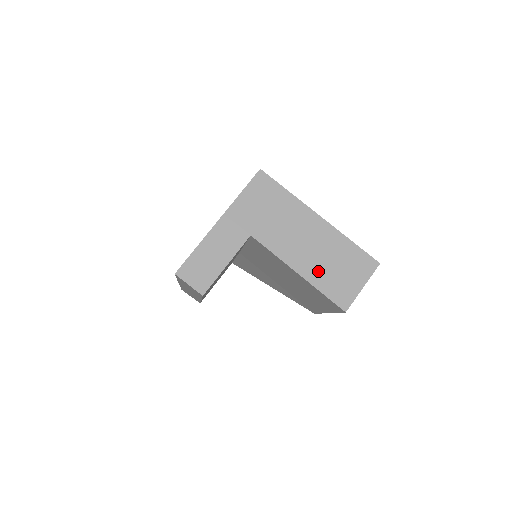
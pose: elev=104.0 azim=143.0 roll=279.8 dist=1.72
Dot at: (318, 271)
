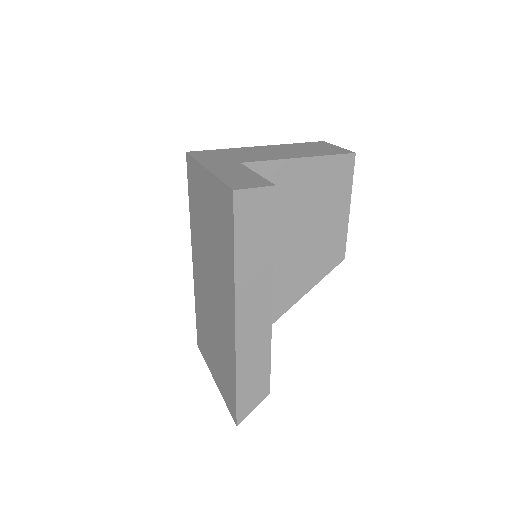
Dot at: (306, 153)
